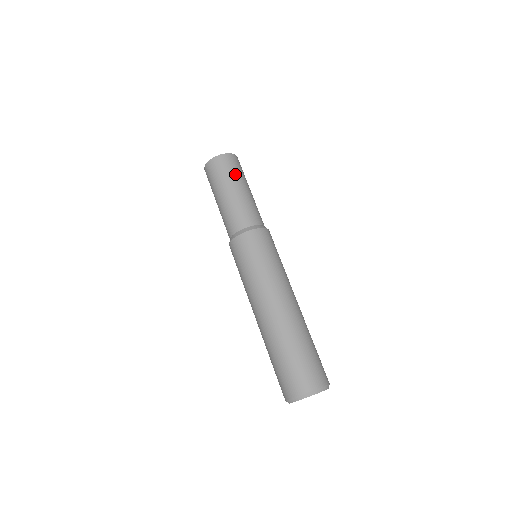
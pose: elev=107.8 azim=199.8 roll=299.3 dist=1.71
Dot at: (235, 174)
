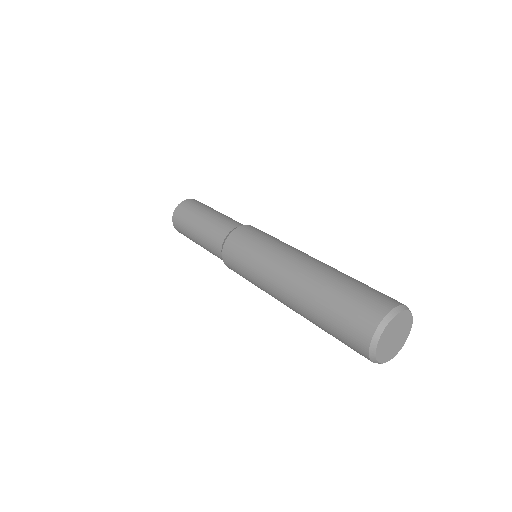
Dot at: (207, 206)
